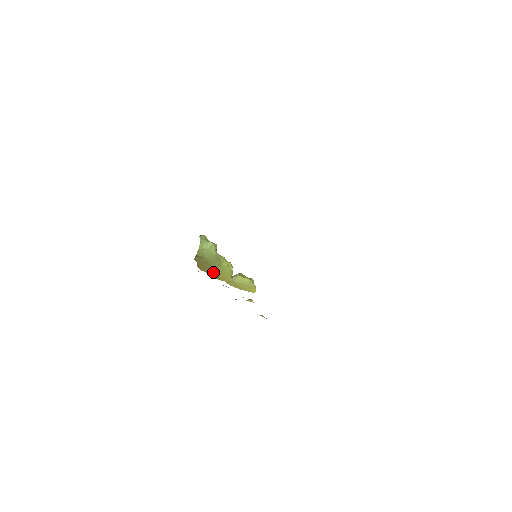
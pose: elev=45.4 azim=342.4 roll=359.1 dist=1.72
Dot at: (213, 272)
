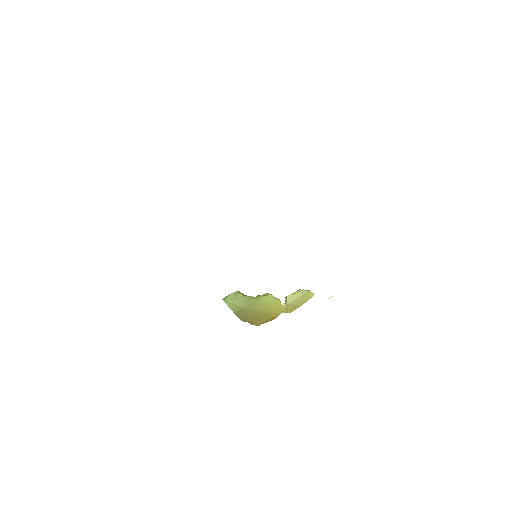
Dot at: (265, 315)
